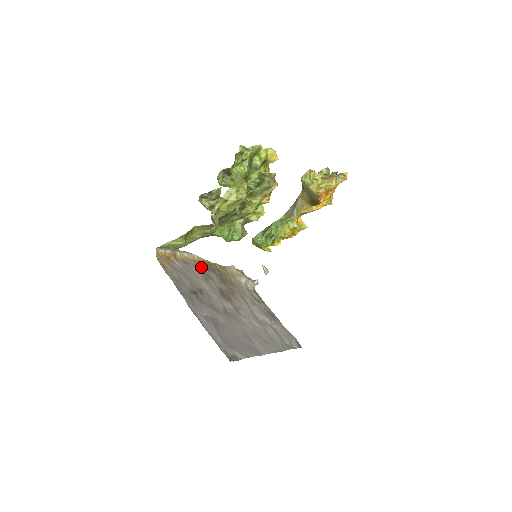
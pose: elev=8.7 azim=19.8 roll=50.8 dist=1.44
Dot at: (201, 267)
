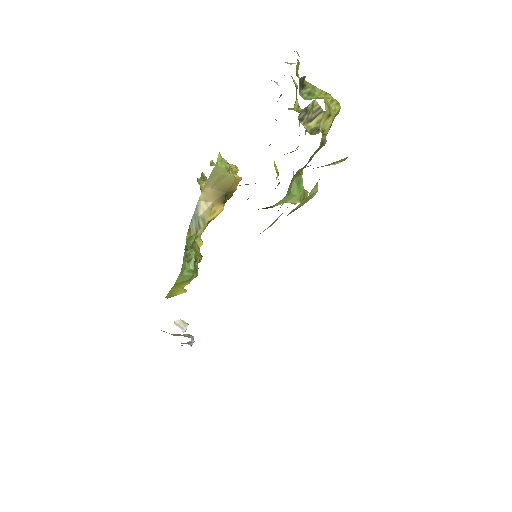
Dot at: occluded
